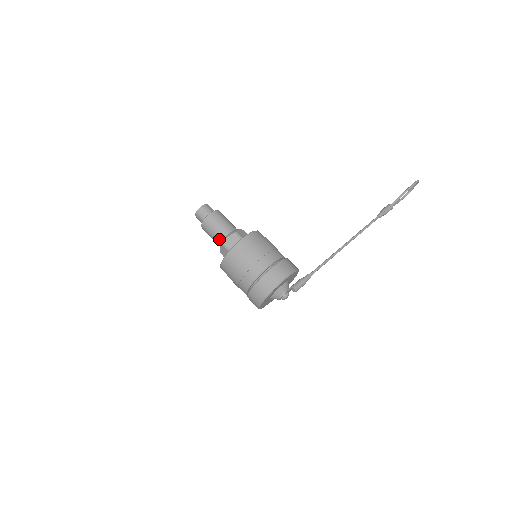
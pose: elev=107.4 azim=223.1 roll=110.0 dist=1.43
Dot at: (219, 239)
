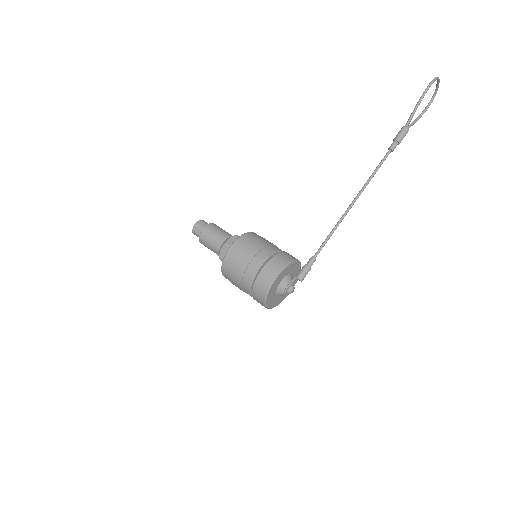
Dot at: (216, 253)
